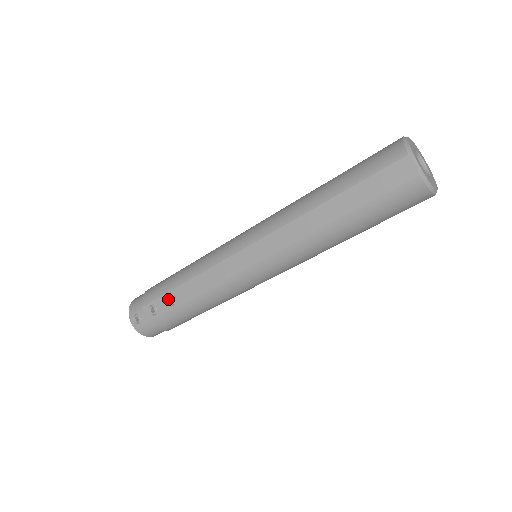
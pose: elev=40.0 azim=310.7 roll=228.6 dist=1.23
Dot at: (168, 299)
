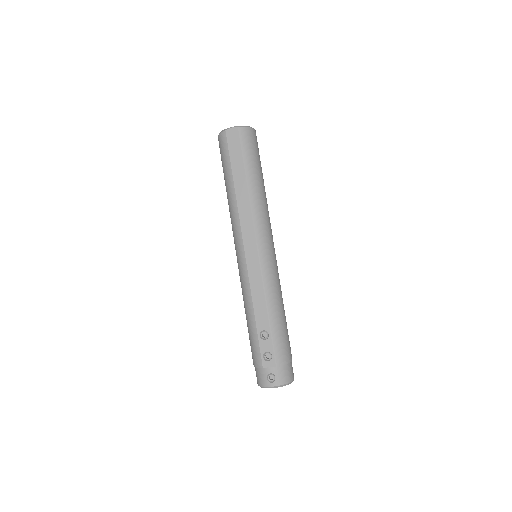
Dot at: (263, 337)
